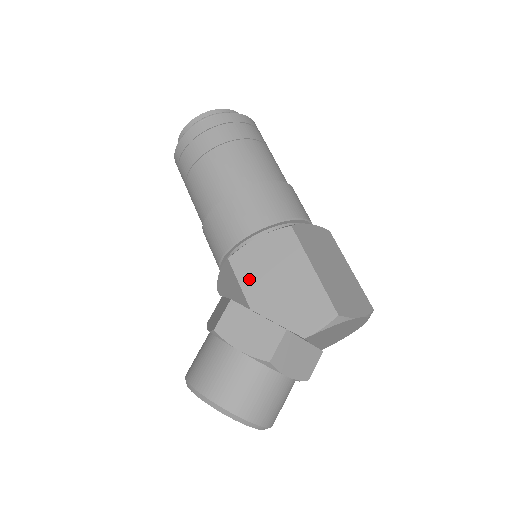
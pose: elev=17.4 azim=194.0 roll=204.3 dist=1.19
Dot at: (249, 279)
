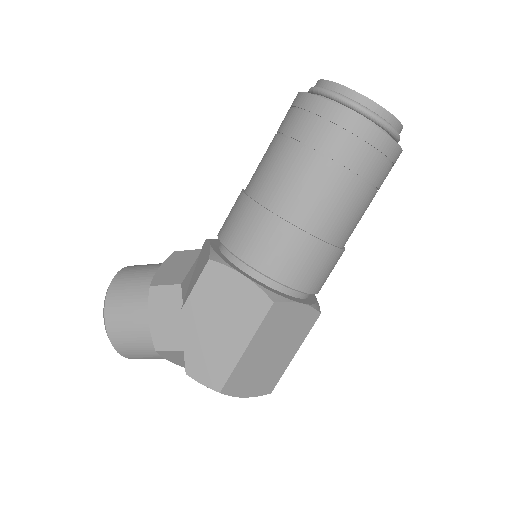
Dot at: (203, 293)
